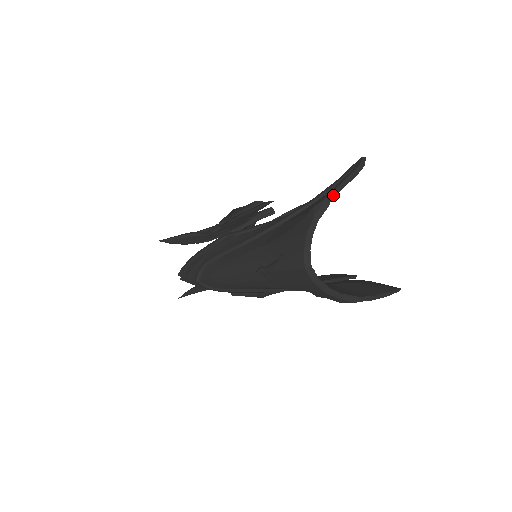
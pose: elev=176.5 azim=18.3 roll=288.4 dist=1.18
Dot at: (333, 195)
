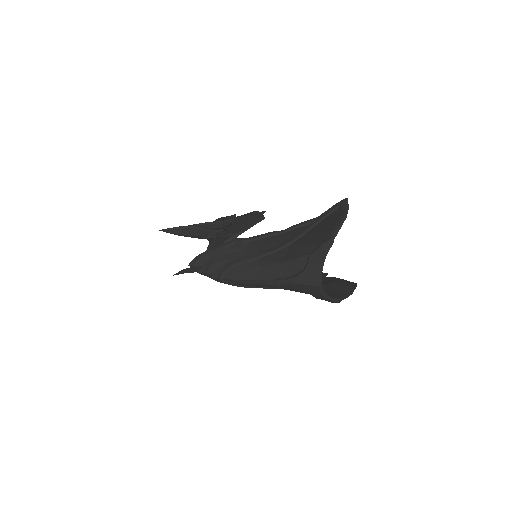
Dot at: (335, 235)
